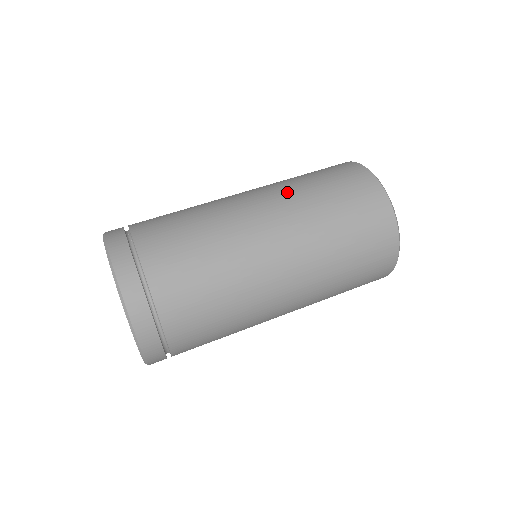
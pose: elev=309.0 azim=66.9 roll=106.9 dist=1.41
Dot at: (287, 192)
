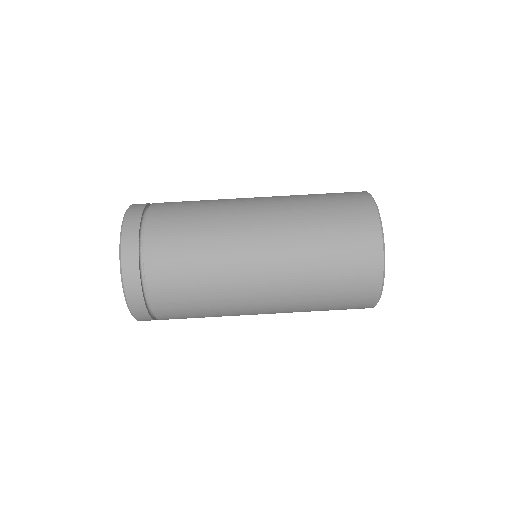
Dot at: (291, 220)
